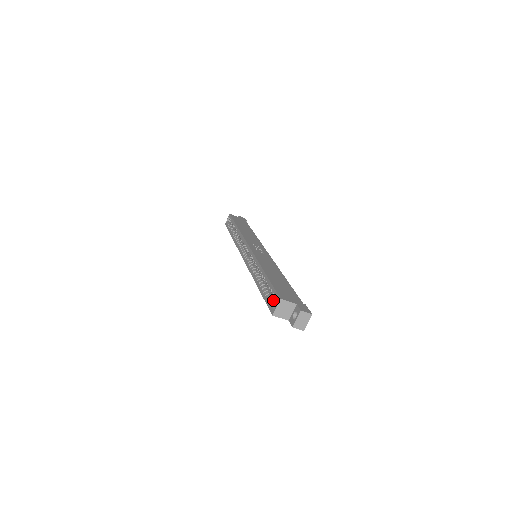
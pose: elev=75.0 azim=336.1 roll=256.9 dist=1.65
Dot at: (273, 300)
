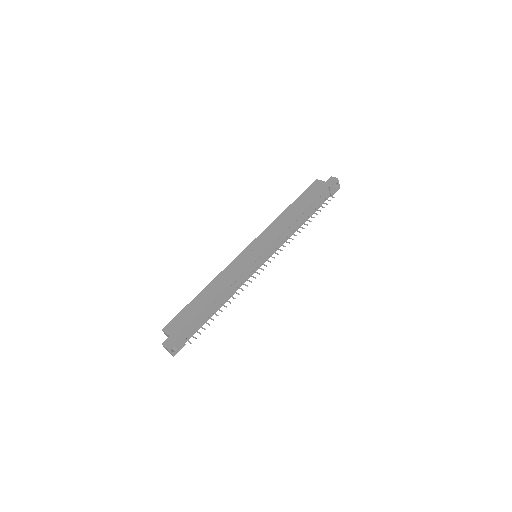
Dot at: occluded
